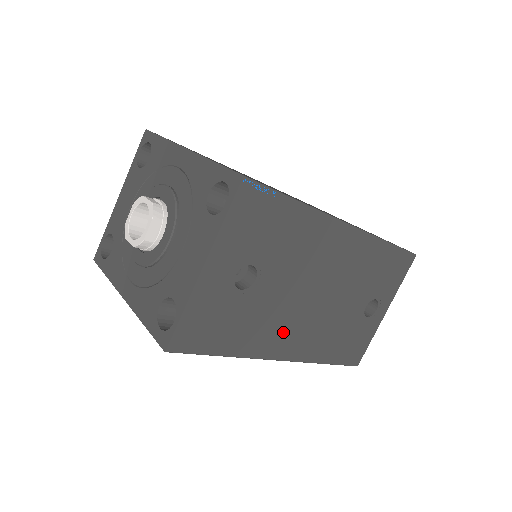
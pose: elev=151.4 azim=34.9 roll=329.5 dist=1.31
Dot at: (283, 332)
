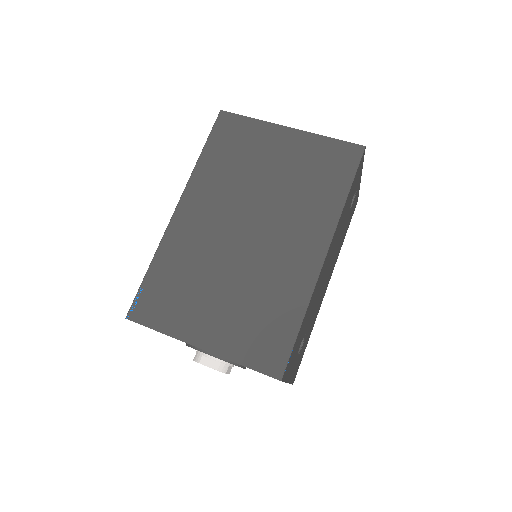
Dot at: (322, 295)
